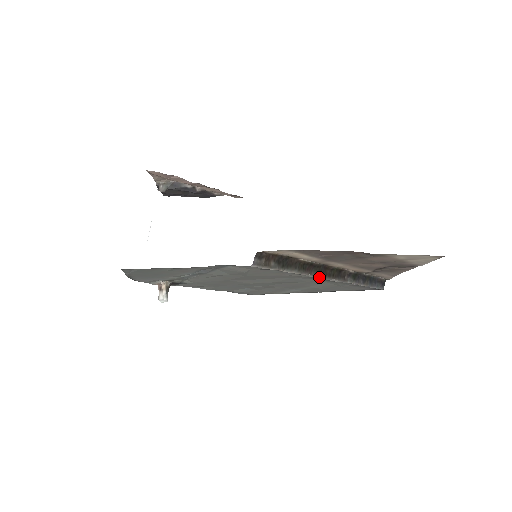
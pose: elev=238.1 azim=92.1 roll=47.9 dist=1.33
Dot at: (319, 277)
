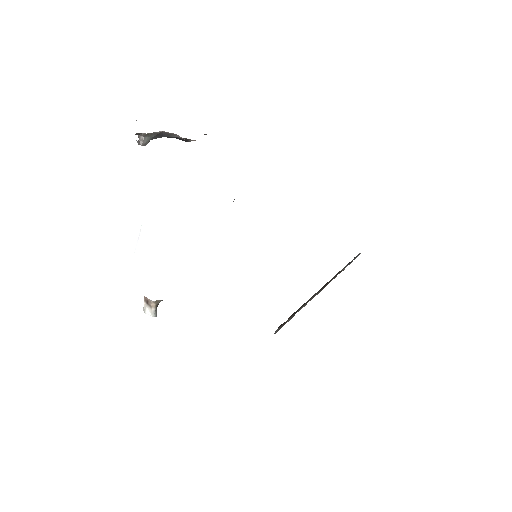
Dot at: (318, 293)
